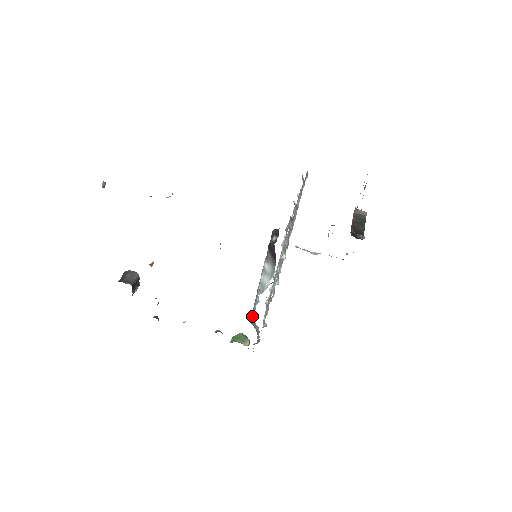
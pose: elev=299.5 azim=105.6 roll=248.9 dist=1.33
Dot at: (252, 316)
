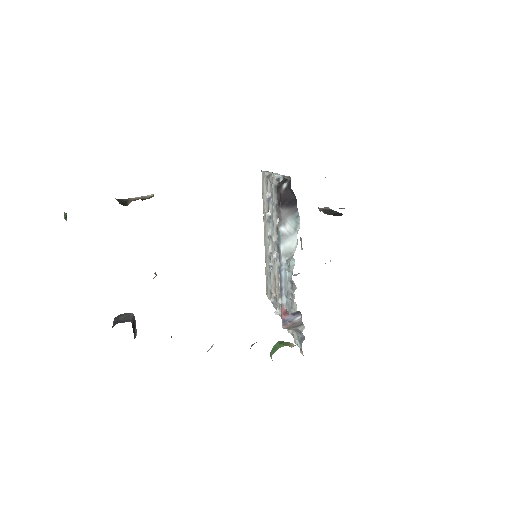
Dot at: (283, 313)
